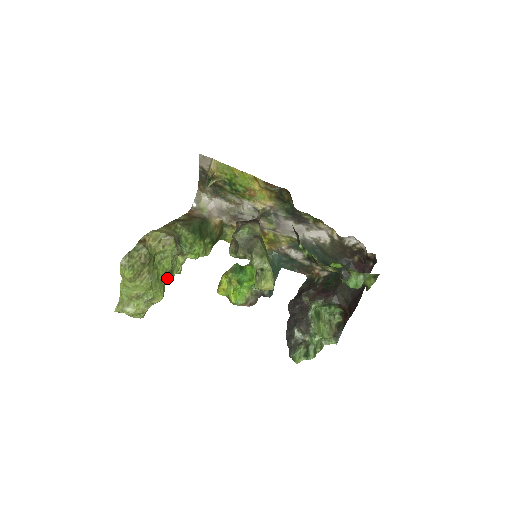
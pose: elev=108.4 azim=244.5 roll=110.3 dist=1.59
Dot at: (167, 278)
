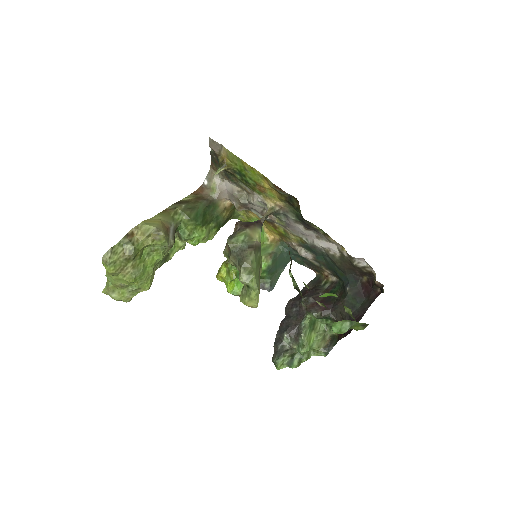
Dot at: (161, 263)
